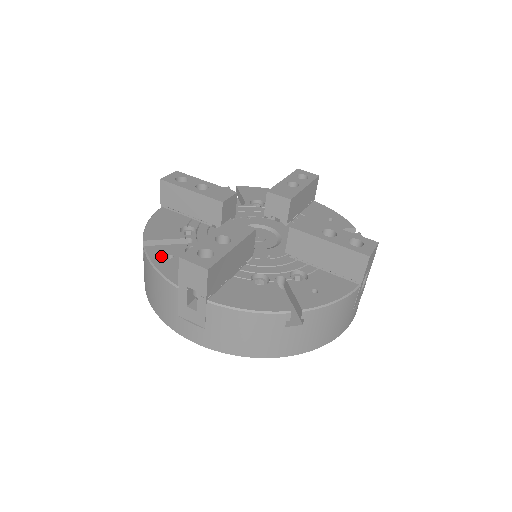
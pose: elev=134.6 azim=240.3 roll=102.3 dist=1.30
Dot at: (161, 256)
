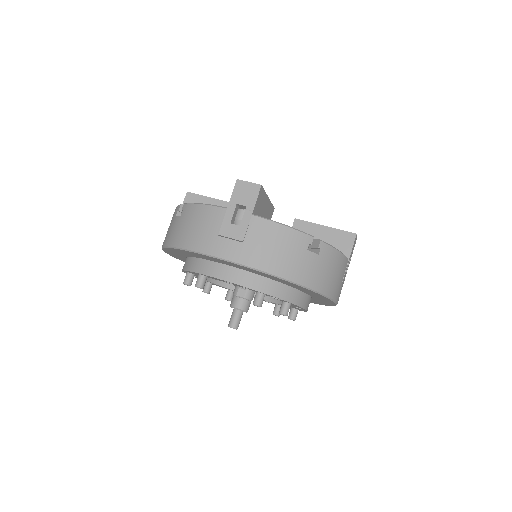
Dot at: occluded
